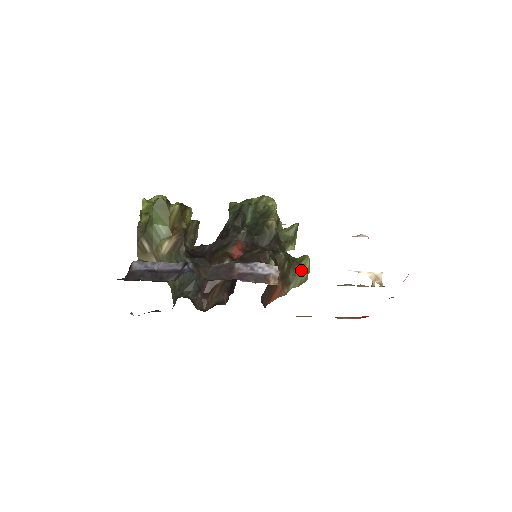
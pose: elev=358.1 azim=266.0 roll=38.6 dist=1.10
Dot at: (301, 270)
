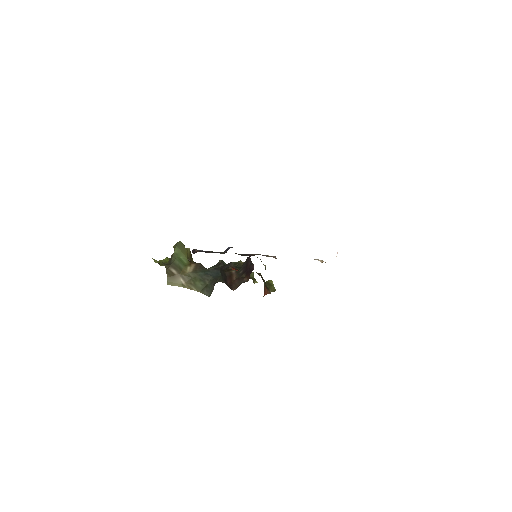
Dot at: (271, 284)
